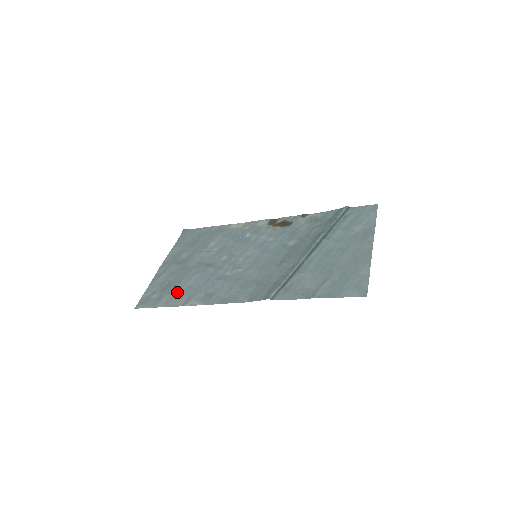
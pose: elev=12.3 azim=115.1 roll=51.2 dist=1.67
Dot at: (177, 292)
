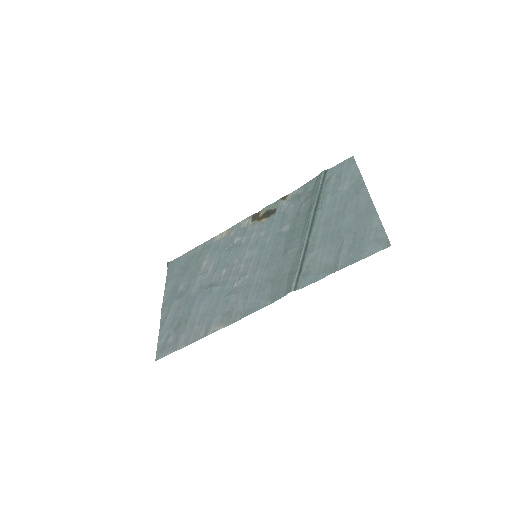
Dot at: (192, 326)
